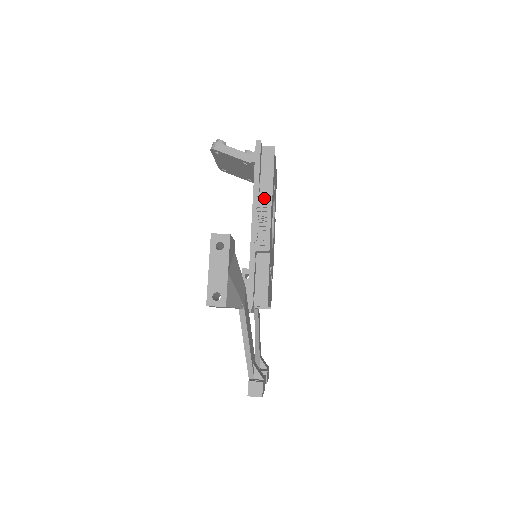
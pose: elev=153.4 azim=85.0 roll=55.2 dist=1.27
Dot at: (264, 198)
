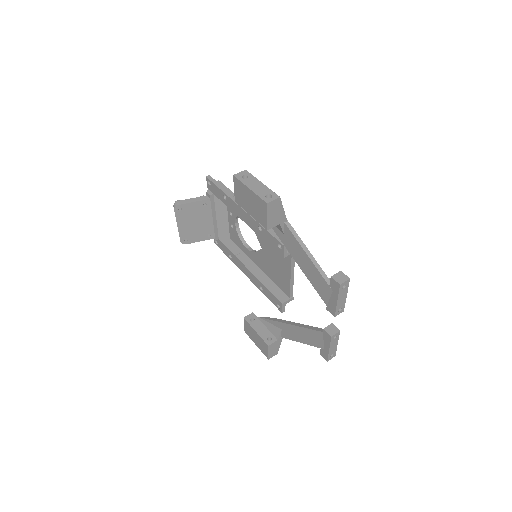
Dot at: occluded
